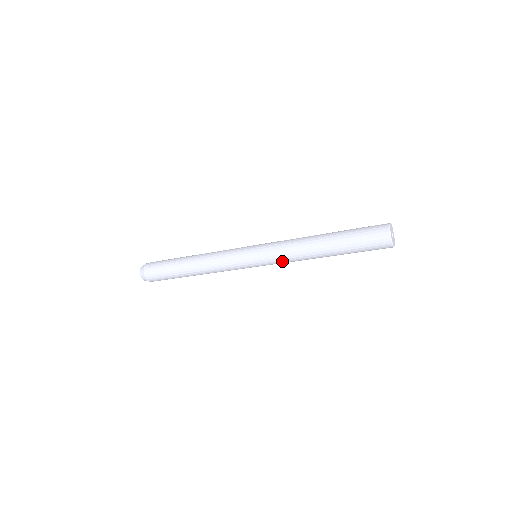
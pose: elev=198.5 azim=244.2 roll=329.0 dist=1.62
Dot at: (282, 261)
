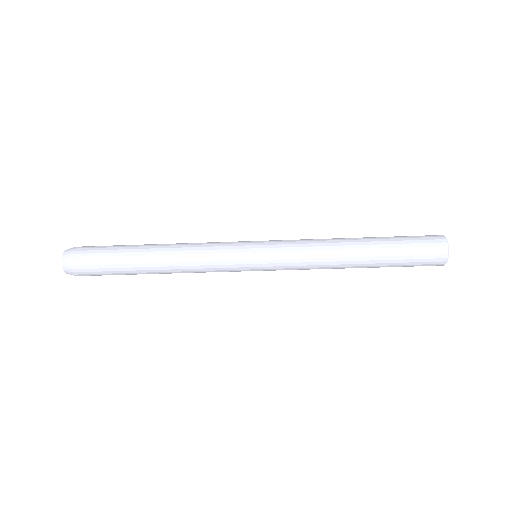
Dot at: (297, 262)
